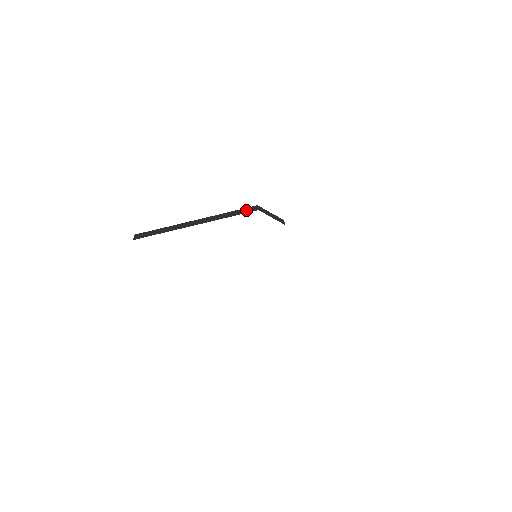
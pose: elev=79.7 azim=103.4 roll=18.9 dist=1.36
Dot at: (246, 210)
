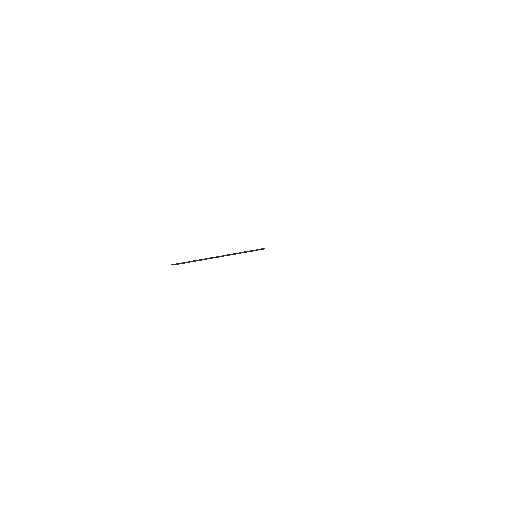
Dot at: occluded
